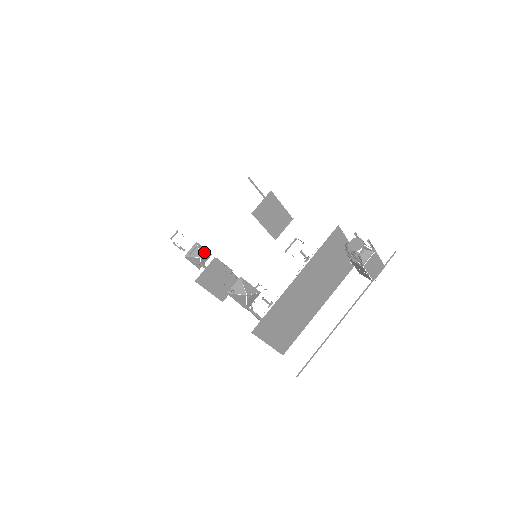
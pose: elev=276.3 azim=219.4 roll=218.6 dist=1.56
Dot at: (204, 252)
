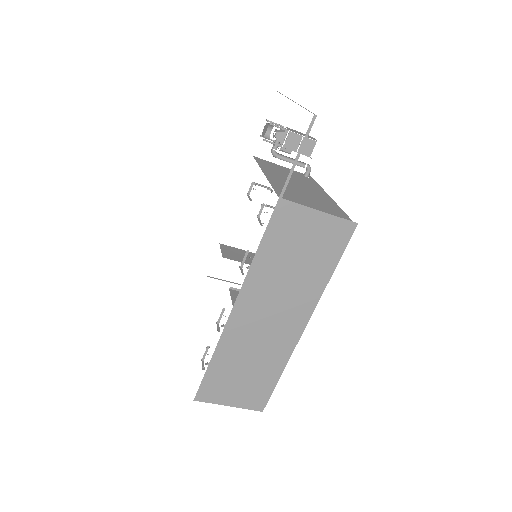
Dot at: occluded
